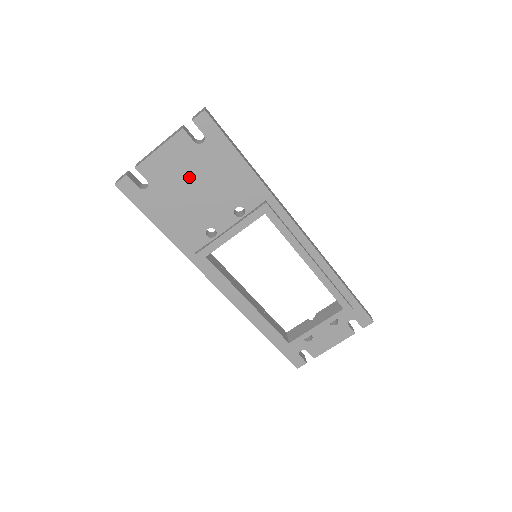
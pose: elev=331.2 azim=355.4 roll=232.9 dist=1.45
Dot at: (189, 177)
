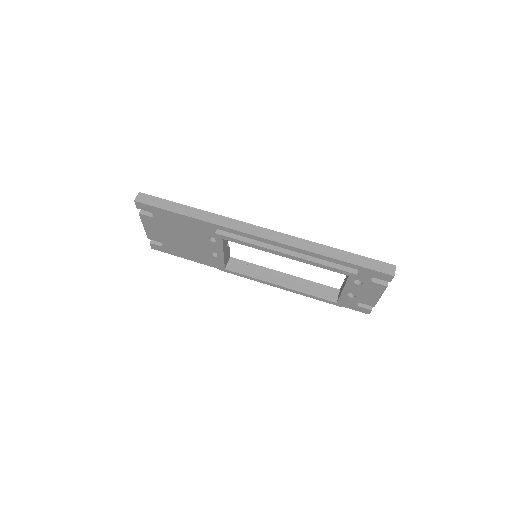
Dot at: (171, 233)
